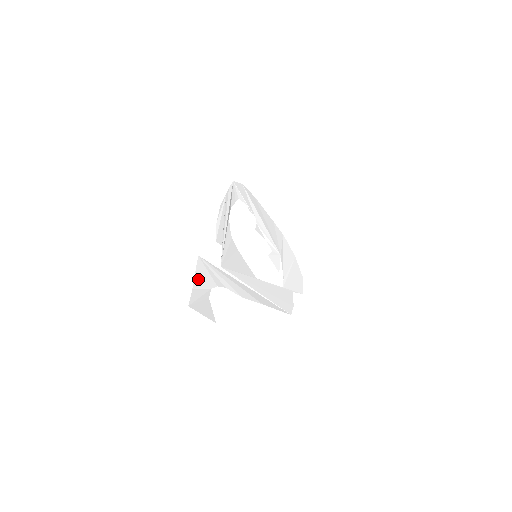
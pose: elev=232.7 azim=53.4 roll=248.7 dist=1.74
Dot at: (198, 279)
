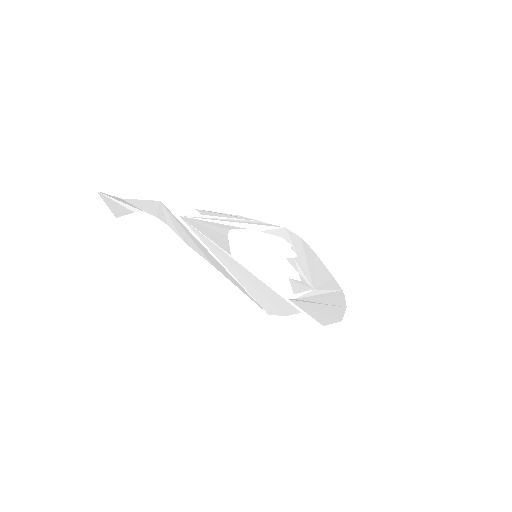
Dot at: (138, 202)
